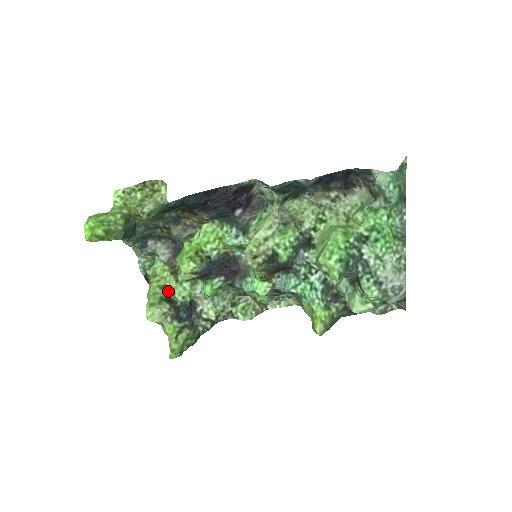
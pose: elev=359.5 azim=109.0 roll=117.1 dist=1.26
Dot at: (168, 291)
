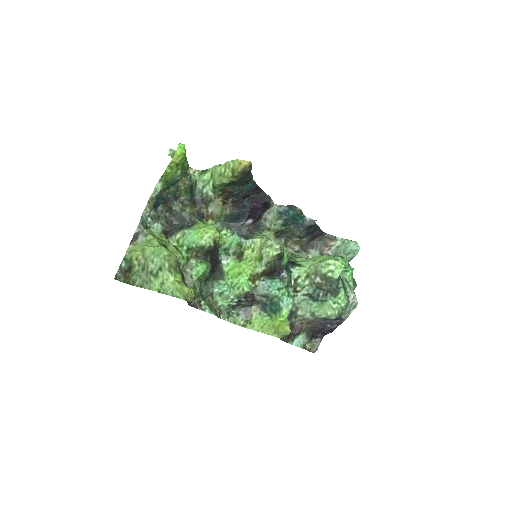
Dot at: occluded
